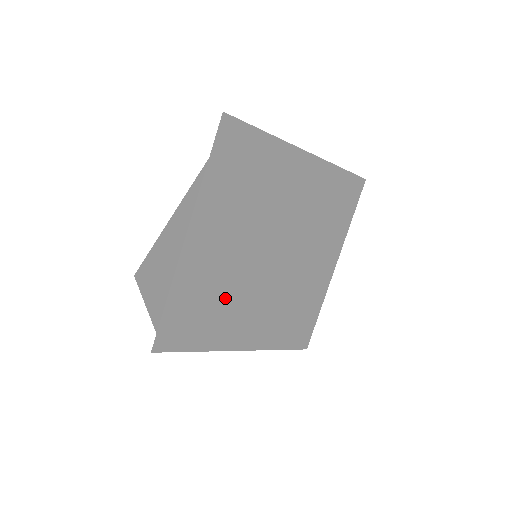
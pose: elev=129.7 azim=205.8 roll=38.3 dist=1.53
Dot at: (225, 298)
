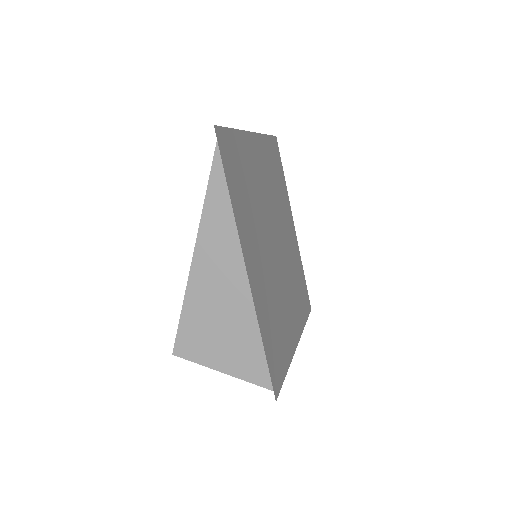
Dot at: (277, 308)
